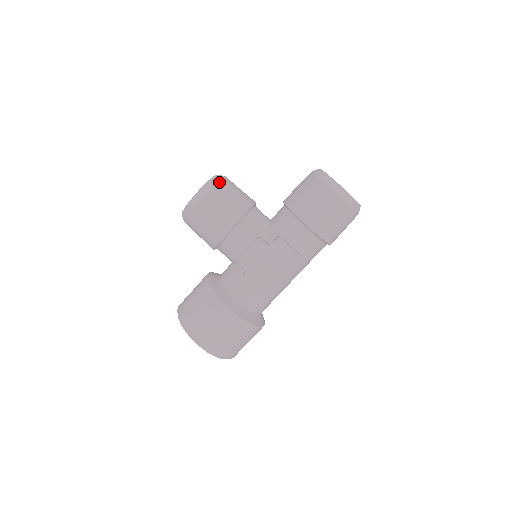
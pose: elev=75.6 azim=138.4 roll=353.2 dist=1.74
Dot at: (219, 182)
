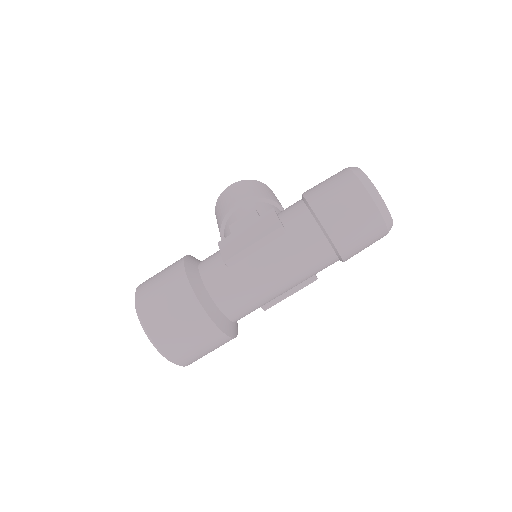
Dot at: (259, 182)
